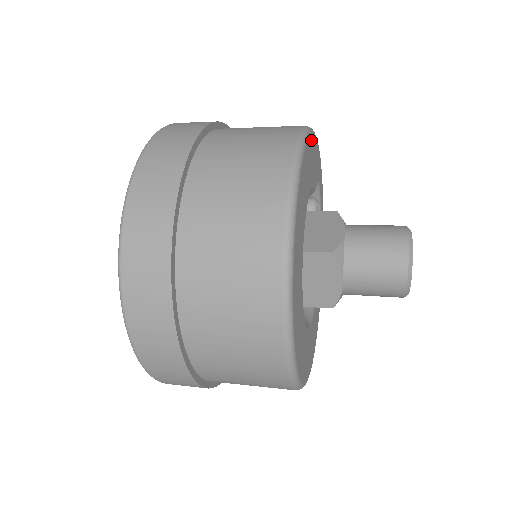
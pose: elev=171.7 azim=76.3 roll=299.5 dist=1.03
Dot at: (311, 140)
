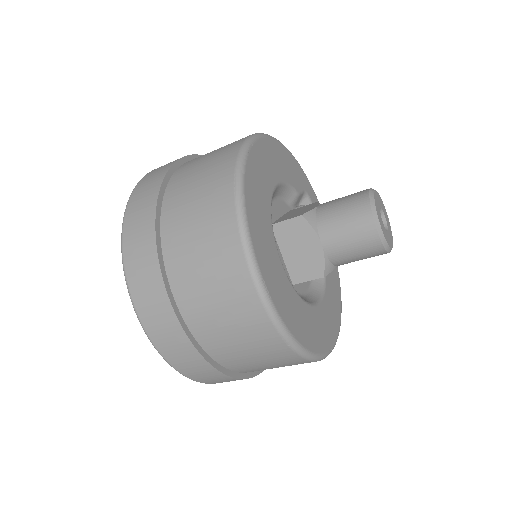
Dot at: (277, 145)
